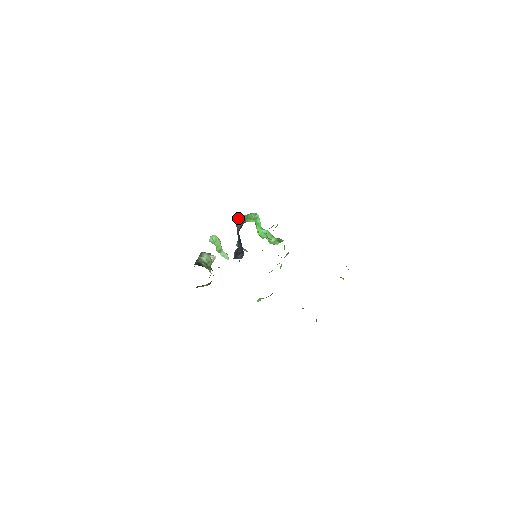
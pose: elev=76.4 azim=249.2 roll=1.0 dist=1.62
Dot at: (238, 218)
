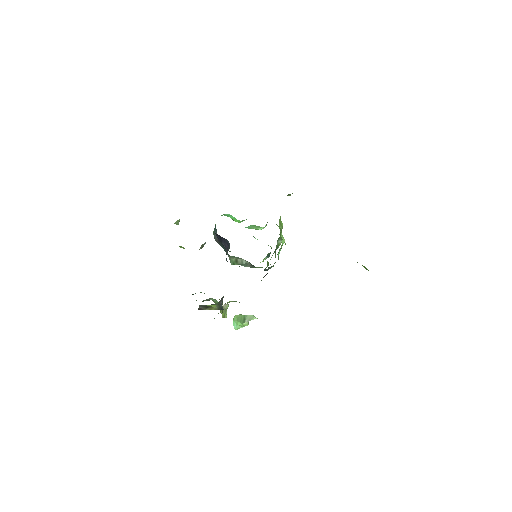
Dot at: (213, 233)
